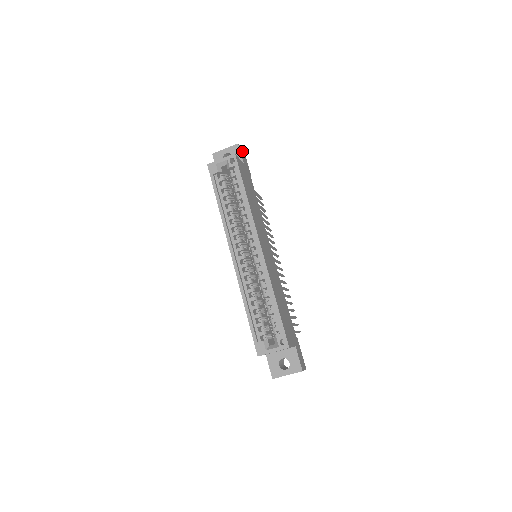
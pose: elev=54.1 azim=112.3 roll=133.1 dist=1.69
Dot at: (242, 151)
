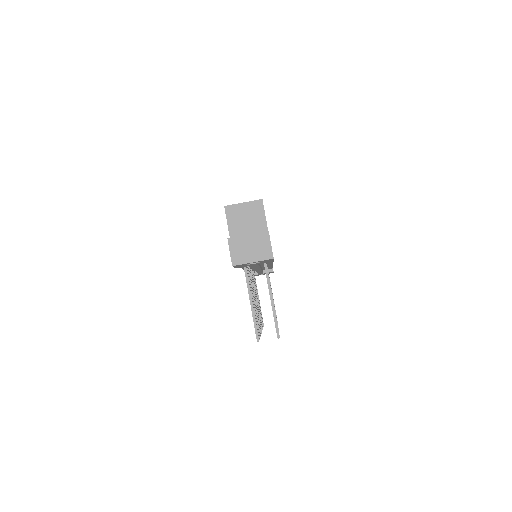
Dot at: occluded
